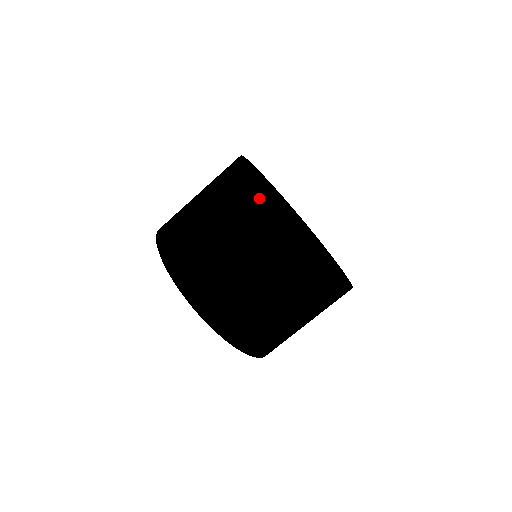
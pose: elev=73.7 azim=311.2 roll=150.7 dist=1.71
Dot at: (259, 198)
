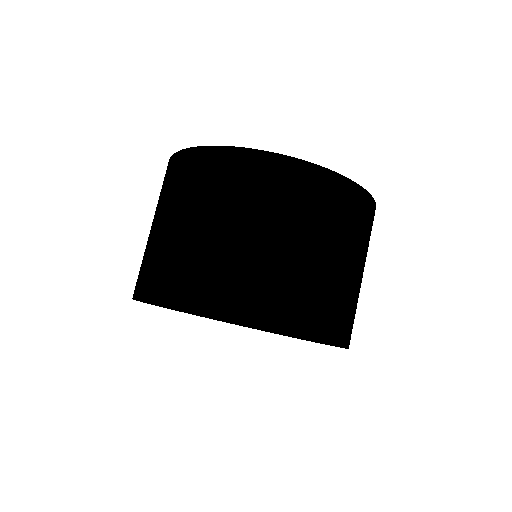
Dot at: (178, 159)
